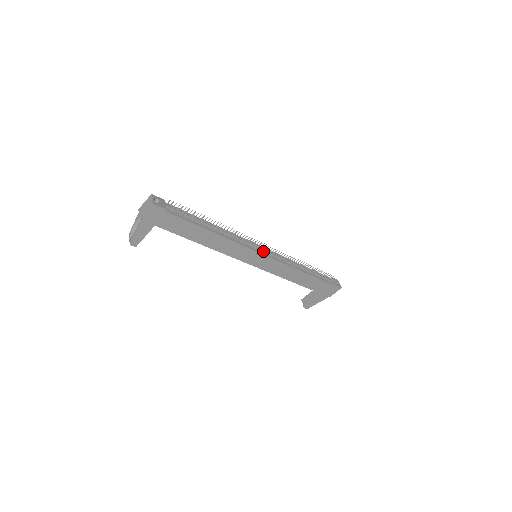
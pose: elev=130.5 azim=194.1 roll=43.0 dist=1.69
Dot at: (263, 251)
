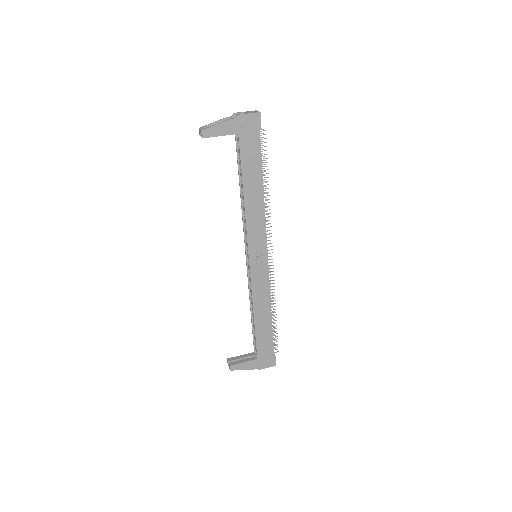
Dot at: occluded
